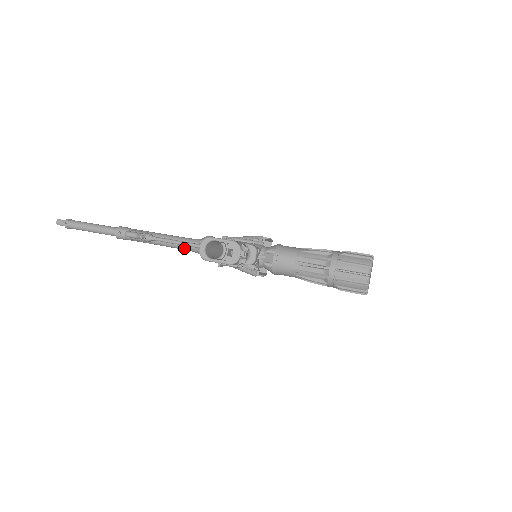
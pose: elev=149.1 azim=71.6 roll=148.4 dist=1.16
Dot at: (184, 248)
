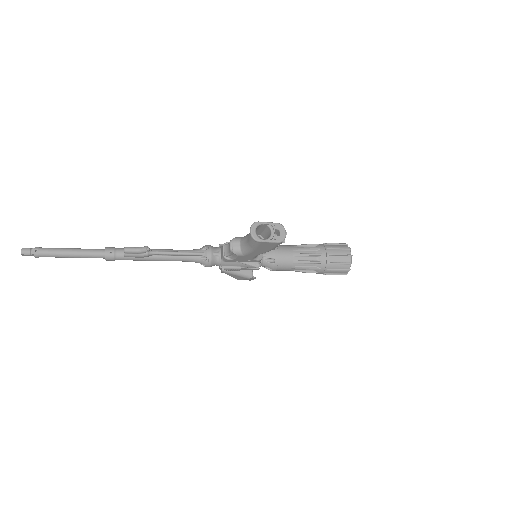
Dot at: (185, 259)
